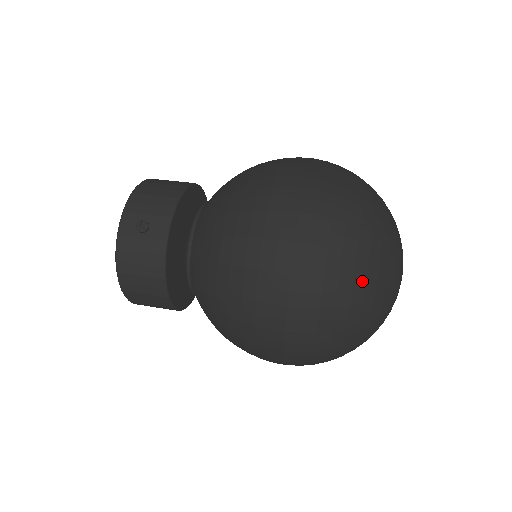
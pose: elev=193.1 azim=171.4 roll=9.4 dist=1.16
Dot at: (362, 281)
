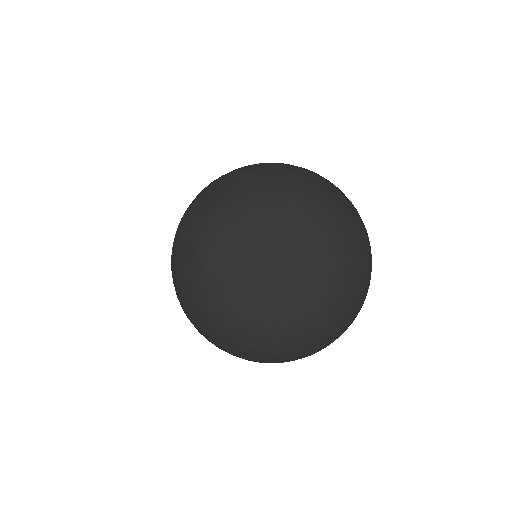
Dot at: (228, 229)
